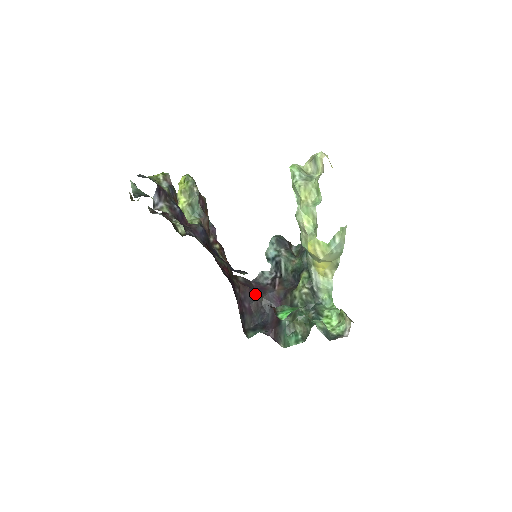
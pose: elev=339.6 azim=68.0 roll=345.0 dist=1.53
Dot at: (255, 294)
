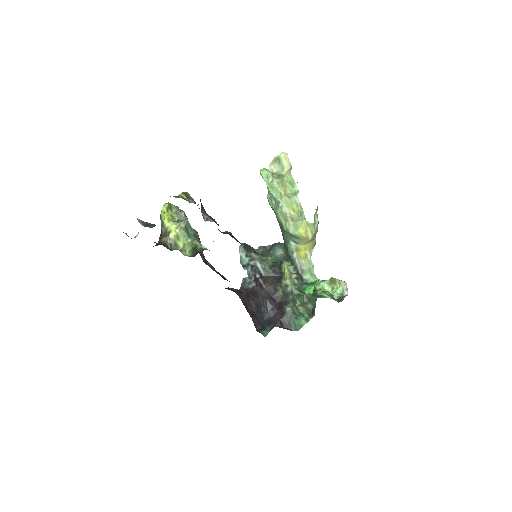
Dot at: (251, 298)
